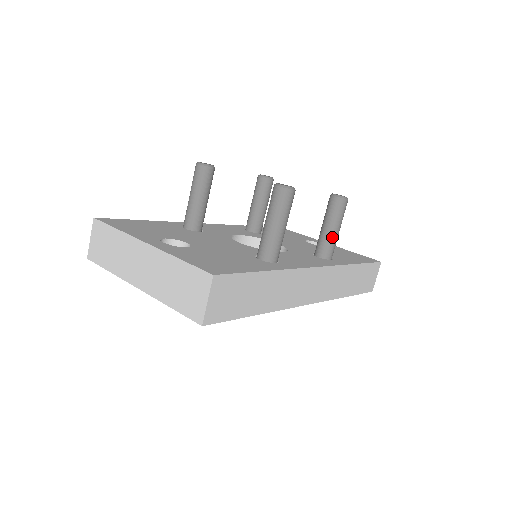
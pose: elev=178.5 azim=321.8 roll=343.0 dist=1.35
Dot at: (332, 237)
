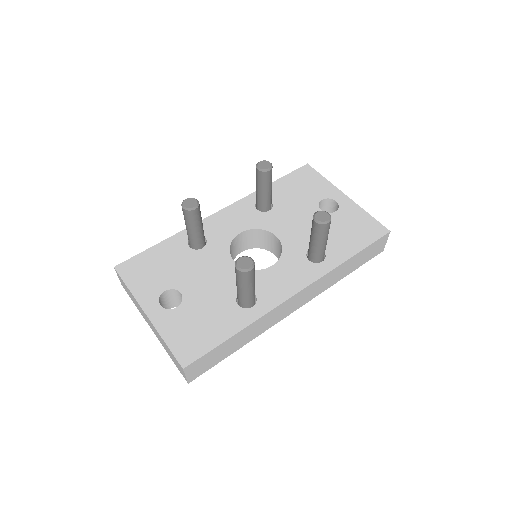
Dot at: (319, 249)
